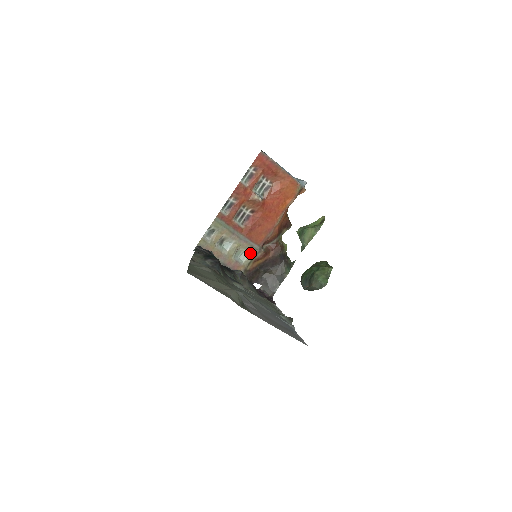
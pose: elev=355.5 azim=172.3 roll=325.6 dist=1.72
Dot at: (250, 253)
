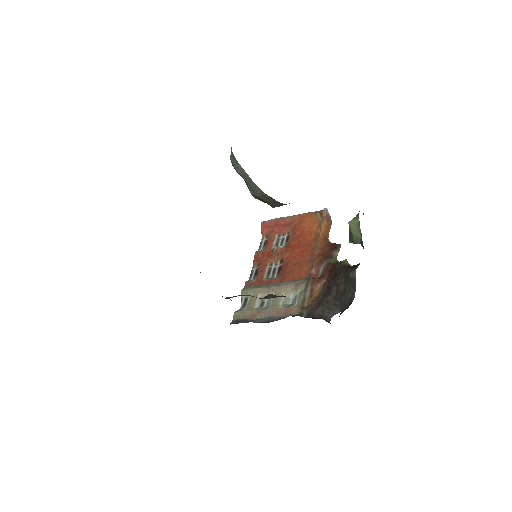
Dot at: (300, 291)
